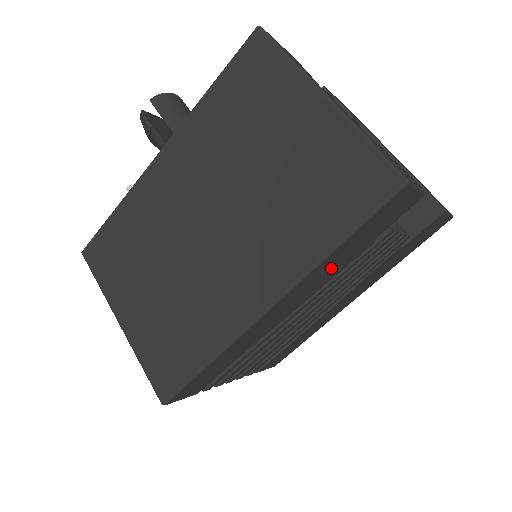
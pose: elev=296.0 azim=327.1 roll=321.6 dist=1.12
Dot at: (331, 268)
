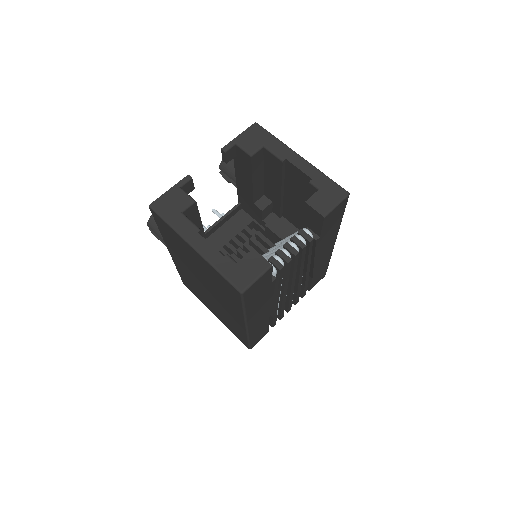
Dot at: (261, 301)
